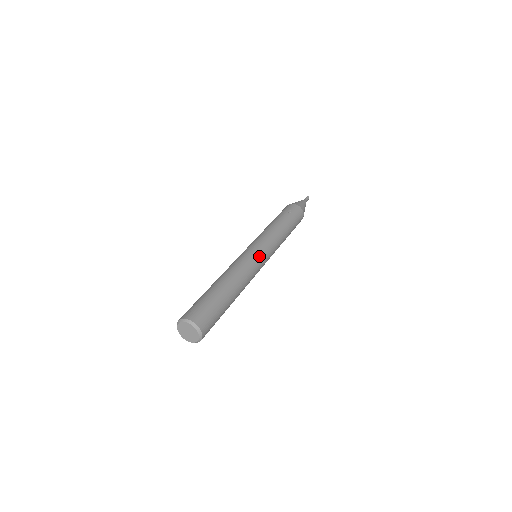
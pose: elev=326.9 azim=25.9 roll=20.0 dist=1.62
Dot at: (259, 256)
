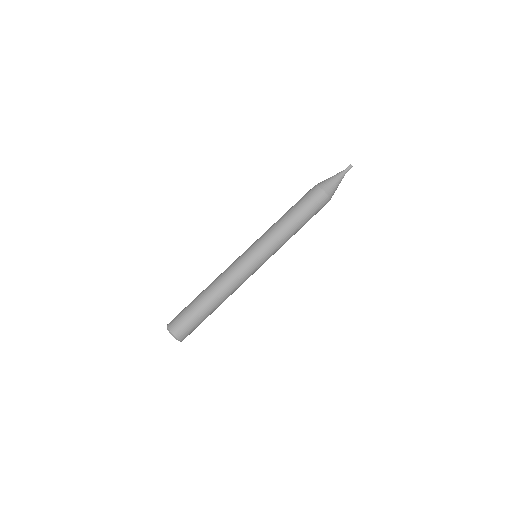
Dot at: (250, 263)
